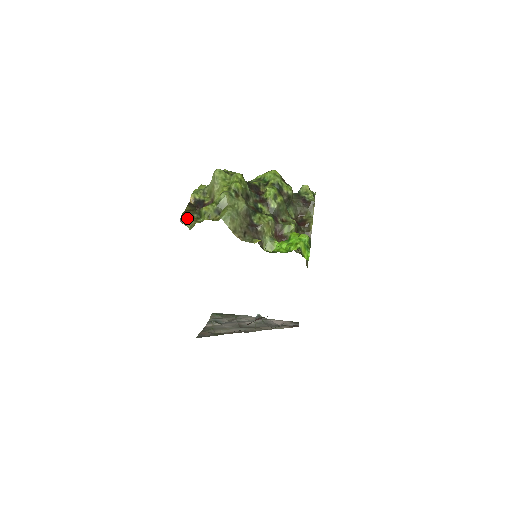
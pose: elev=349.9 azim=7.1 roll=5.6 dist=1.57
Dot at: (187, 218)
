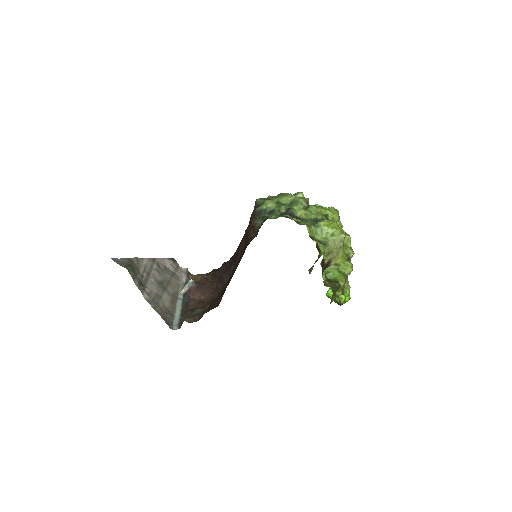
Dot at: (334, 295)
